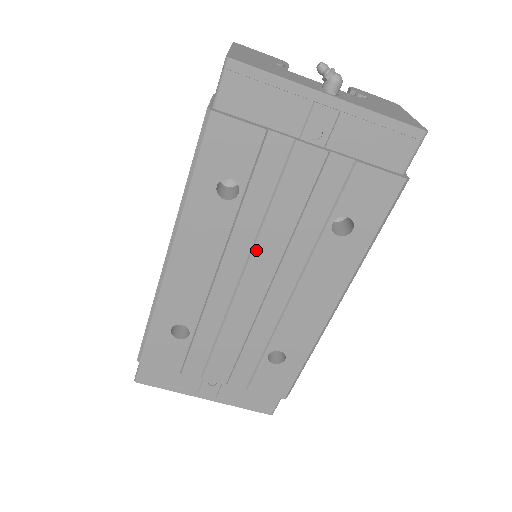
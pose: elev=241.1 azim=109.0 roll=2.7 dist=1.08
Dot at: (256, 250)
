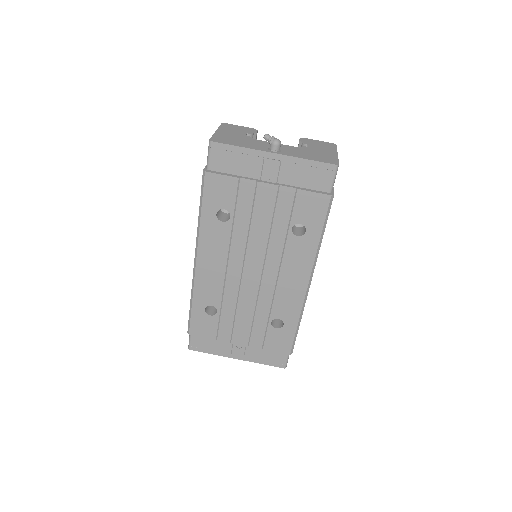
Dot at: (248, 251)
